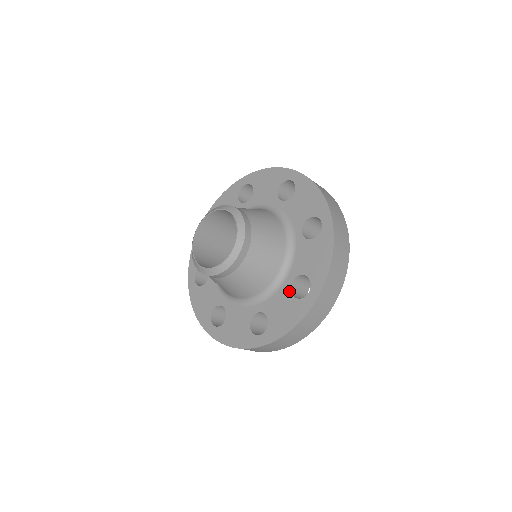
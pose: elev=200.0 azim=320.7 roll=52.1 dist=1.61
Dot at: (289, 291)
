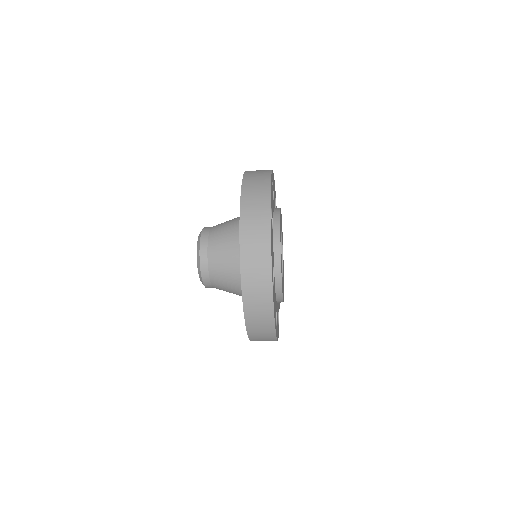
Dot at: occluded
